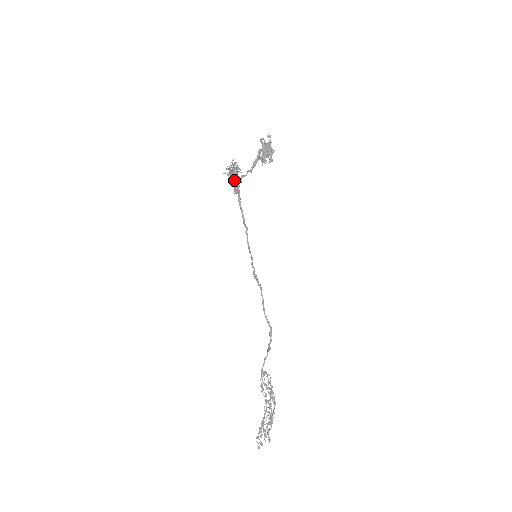
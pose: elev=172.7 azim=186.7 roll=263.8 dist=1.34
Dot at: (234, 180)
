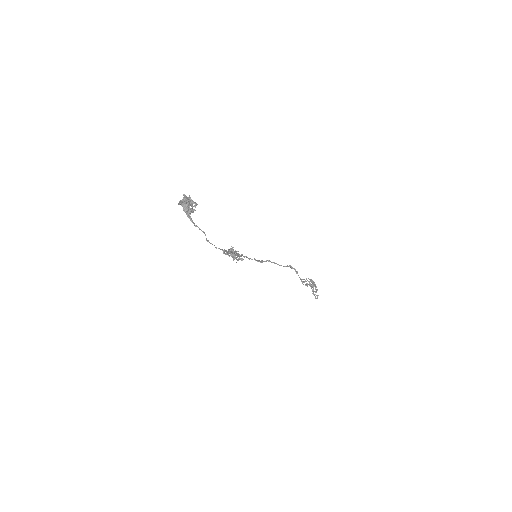
Dot at: occluded
